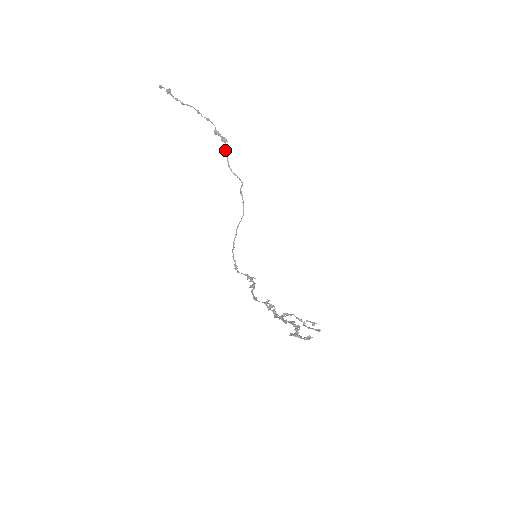
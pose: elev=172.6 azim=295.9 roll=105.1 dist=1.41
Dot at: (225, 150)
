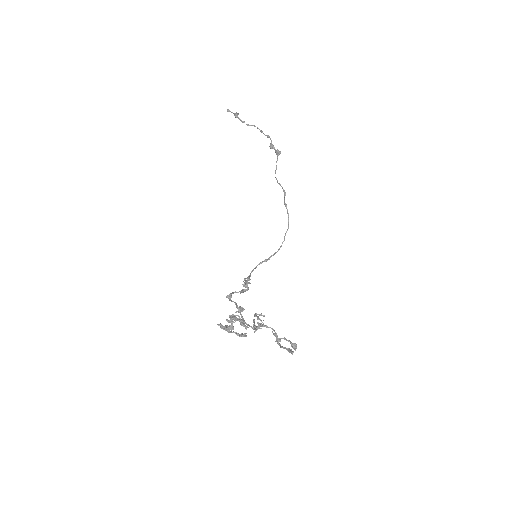
Dot at: (276, 162)
